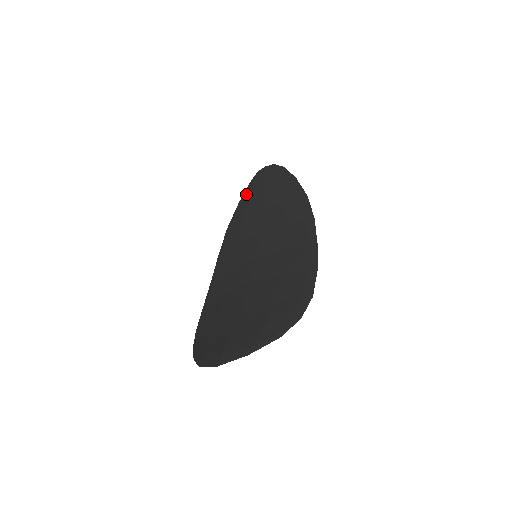
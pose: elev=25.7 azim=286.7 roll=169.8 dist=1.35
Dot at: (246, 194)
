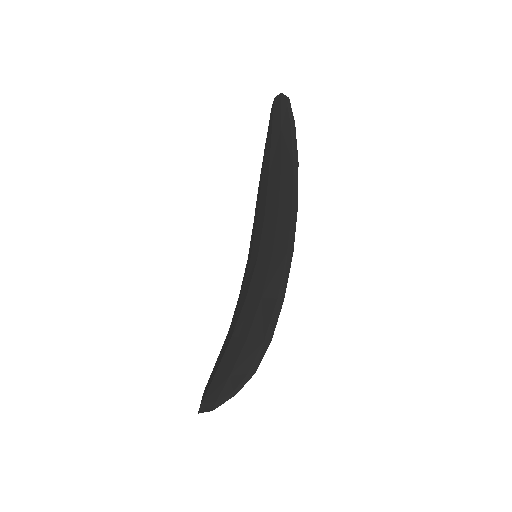
Dot at: occluded
